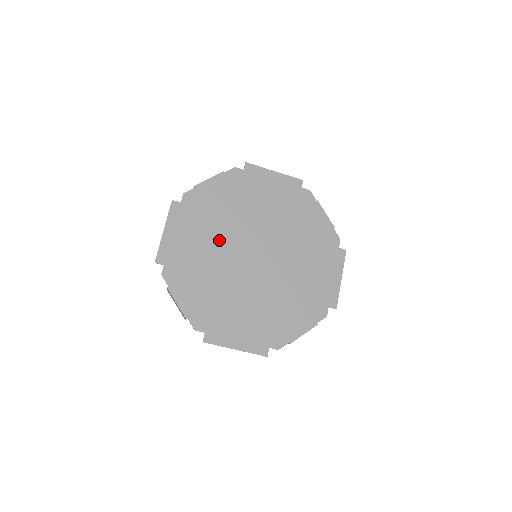
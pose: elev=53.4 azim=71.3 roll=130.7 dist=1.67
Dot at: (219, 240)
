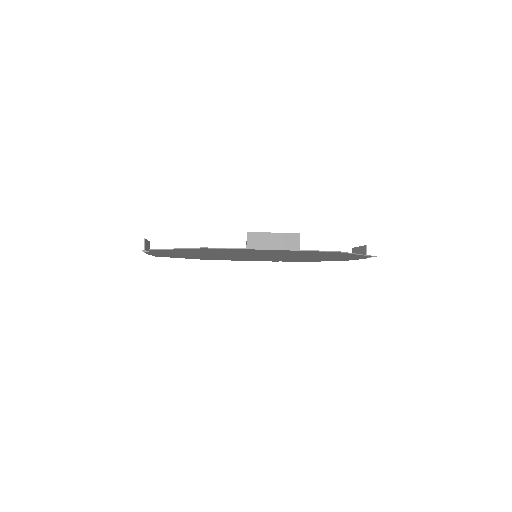
Dot at: occluded
